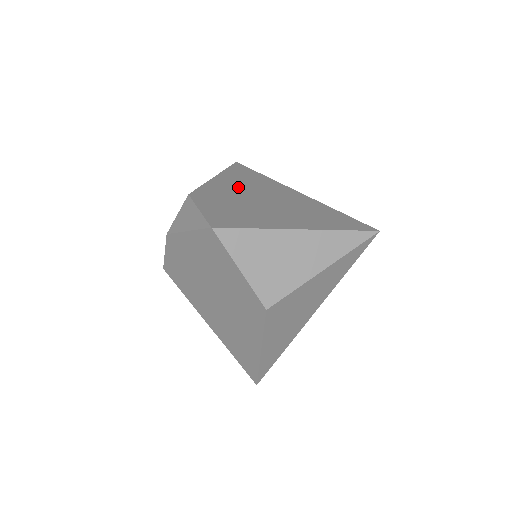
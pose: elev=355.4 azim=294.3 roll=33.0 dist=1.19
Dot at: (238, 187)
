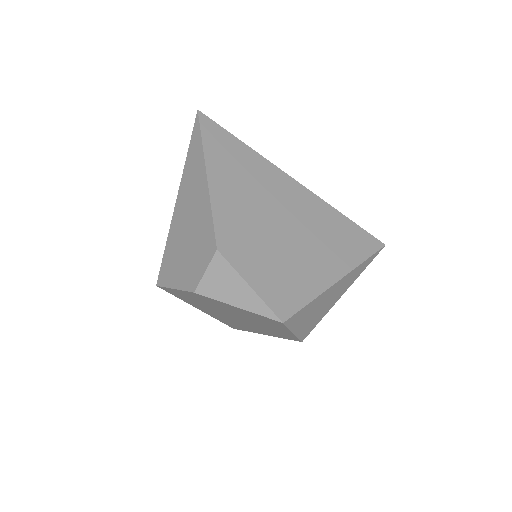
Dot at: (245, 199)
